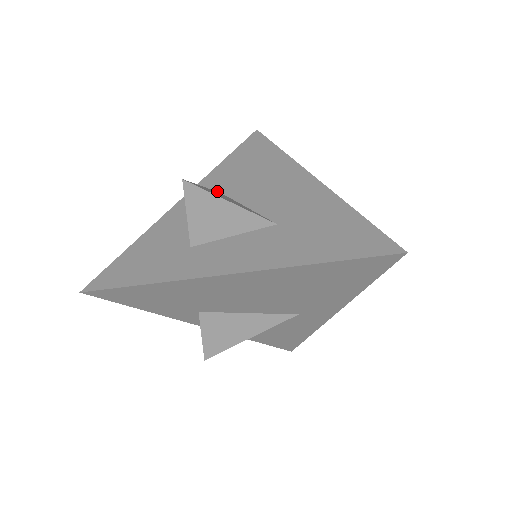
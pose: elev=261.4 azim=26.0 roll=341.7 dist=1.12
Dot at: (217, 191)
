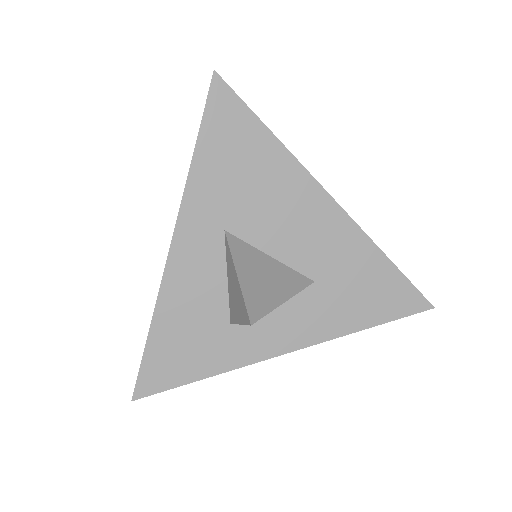
Dot at: (217, 227)
